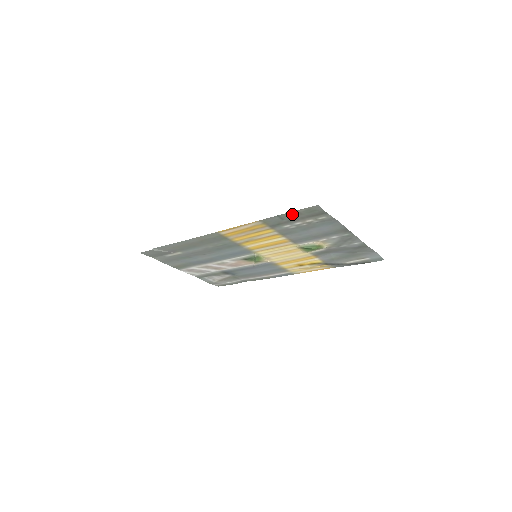
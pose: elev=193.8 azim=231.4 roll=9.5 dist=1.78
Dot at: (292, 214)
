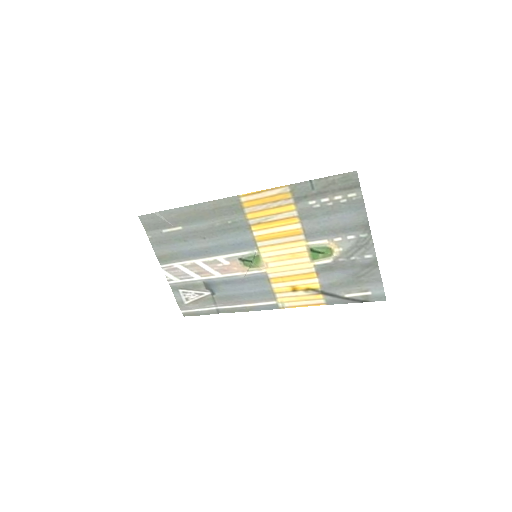
Dot at: (325, 182)
